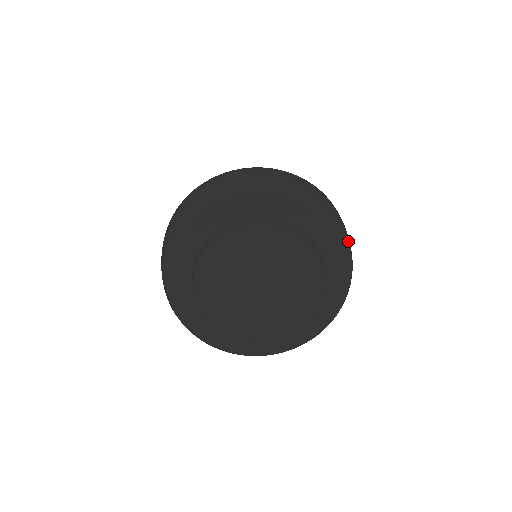
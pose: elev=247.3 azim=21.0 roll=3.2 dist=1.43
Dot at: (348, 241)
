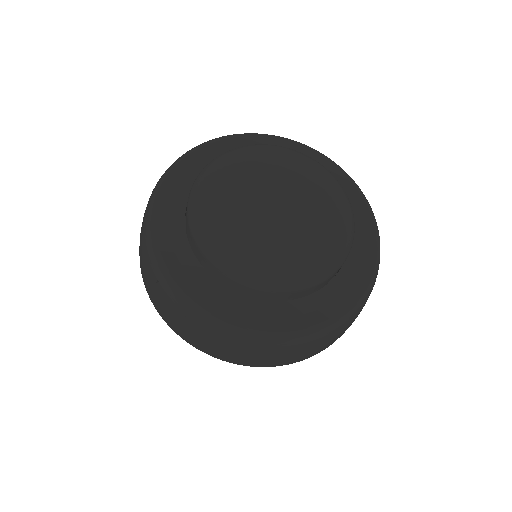
Dot at: occluded
